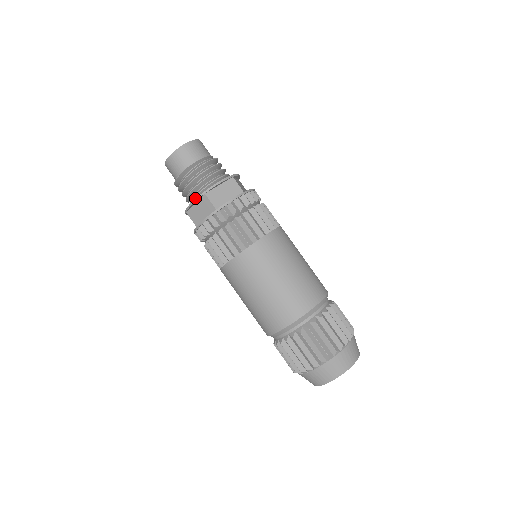
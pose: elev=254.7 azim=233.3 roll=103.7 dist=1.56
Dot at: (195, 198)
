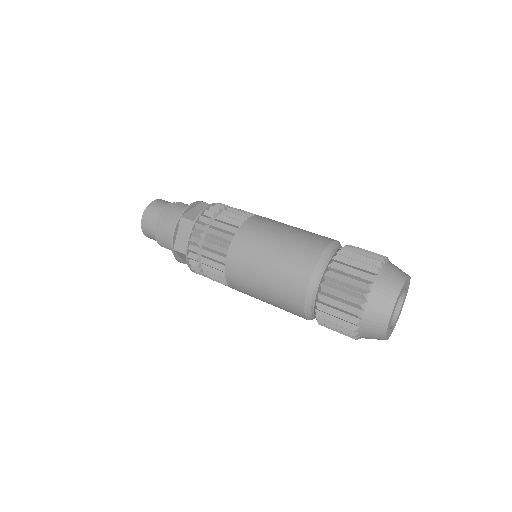
Dot at: occluded
